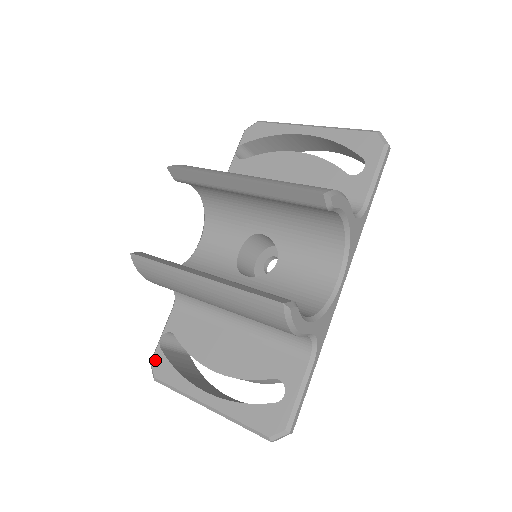
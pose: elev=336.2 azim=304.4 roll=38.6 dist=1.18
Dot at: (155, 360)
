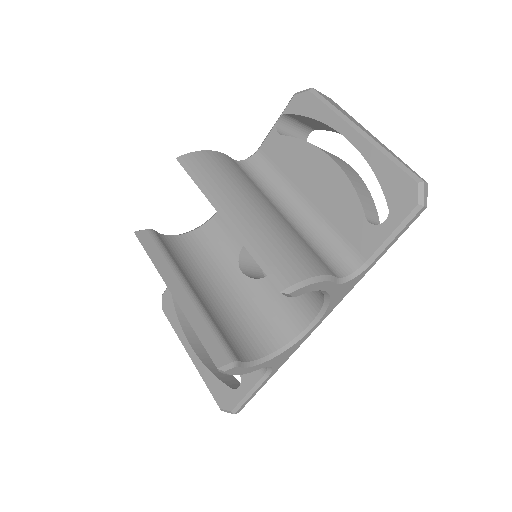
Dot at: (165, 296)
